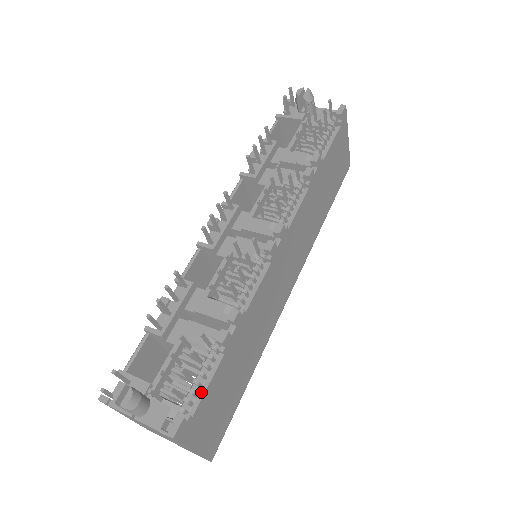
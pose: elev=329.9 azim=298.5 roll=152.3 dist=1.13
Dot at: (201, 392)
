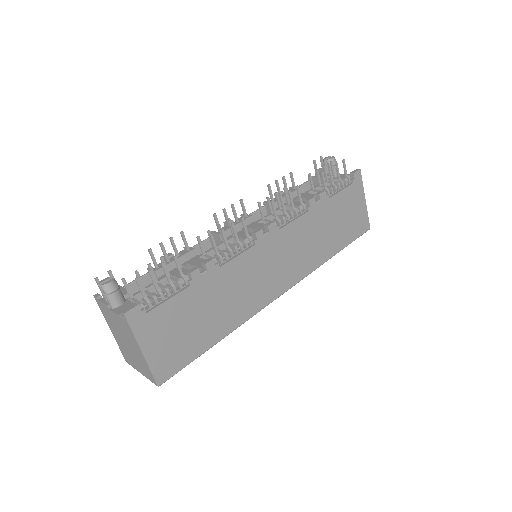
Dot at: (161, 302)
